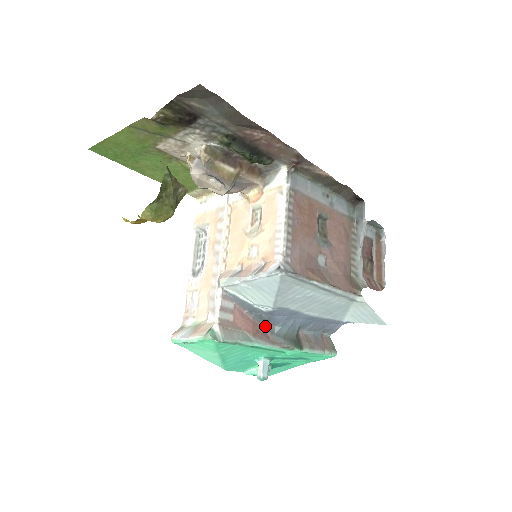
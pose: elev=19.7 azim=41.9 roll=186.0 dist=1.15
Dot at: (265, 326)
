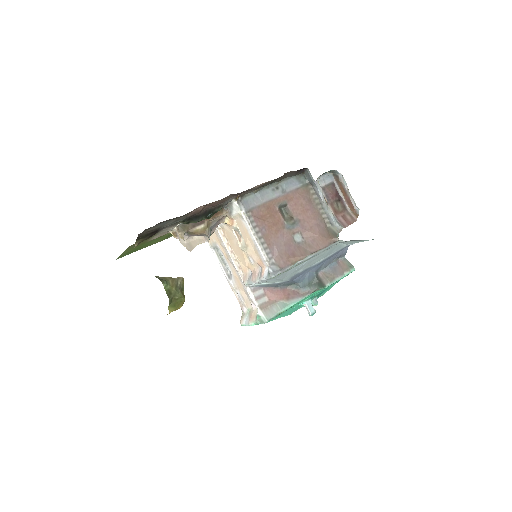
Dot at: (292, 287)
